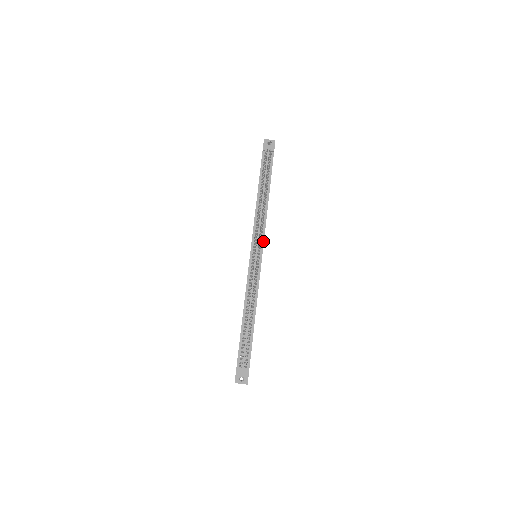
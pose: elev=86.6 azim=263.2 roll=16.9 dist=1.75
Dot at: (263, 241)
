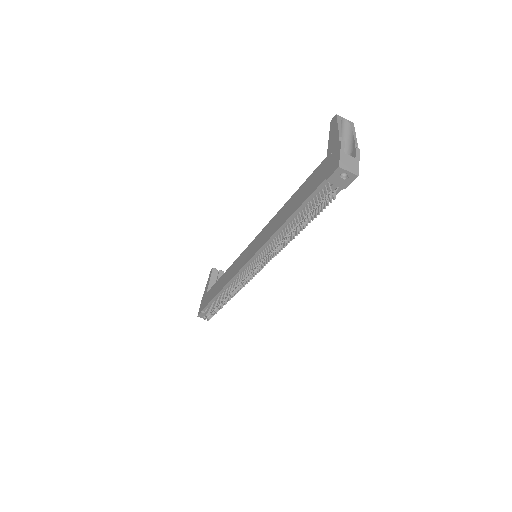
Dot at: occluded
